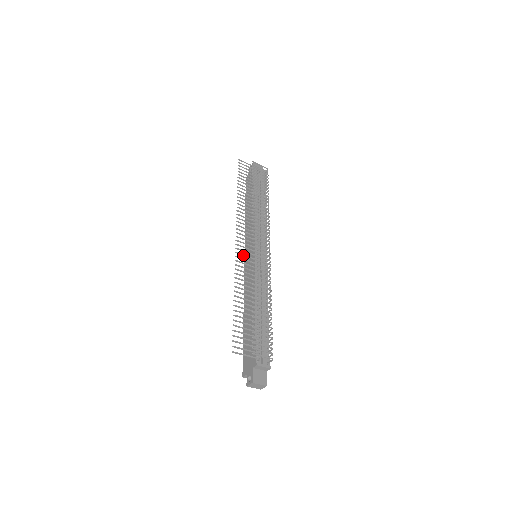
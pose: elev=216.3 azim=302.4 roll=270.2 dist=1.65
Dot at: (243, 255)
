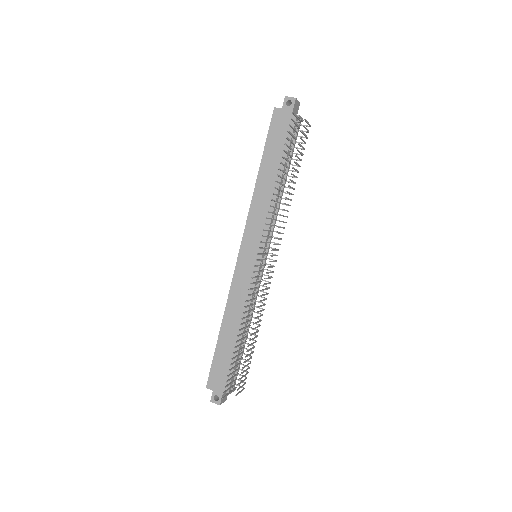
Dot at: (255, 277)
